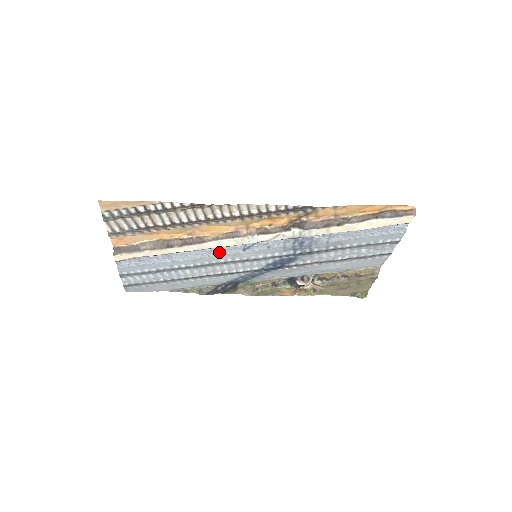
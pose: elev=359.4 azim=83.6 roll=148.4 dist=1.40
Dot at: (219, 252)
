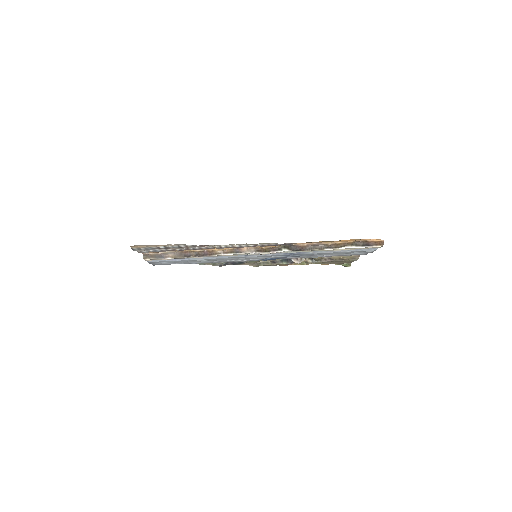
Dot at: (226, 256)
